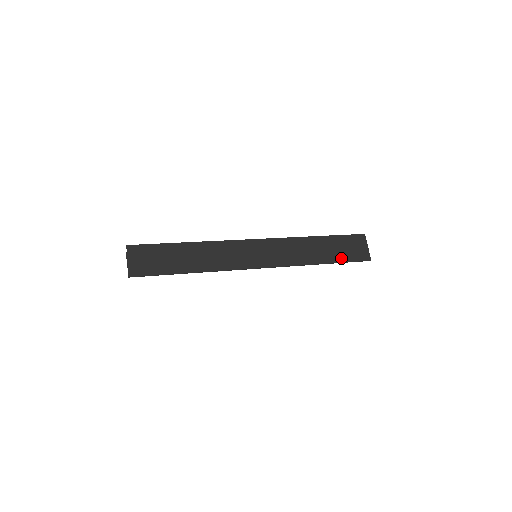
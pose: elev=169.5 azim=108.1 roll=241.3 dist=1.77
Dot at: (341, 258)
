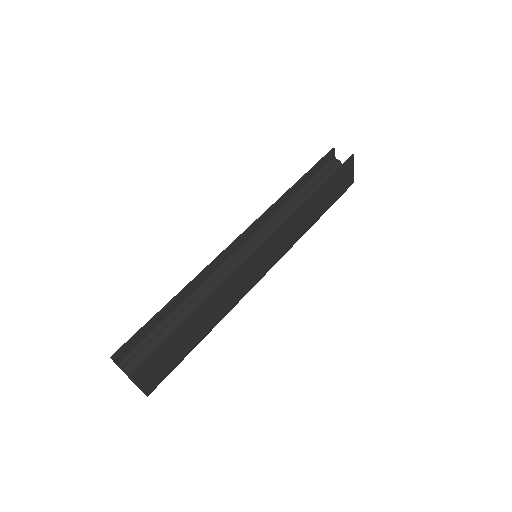
Dot at: (332, 201)
